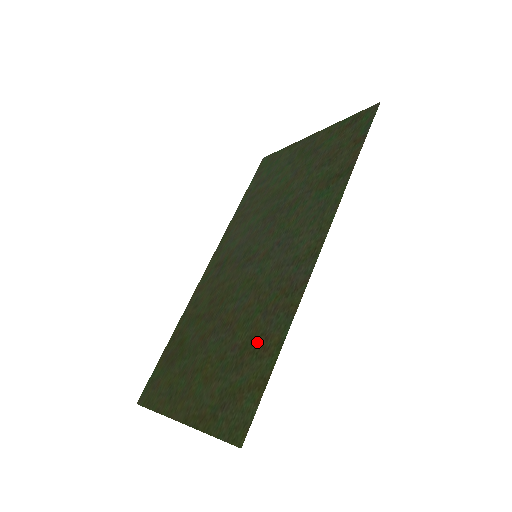
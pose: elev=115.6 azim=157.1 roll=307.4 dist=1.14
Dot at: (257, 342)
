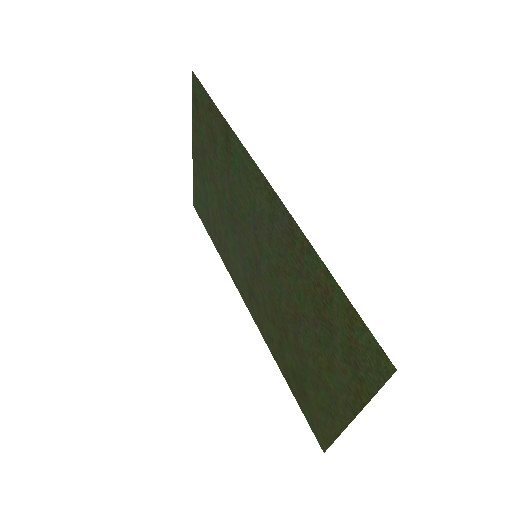
Dot at: (318, 297)
